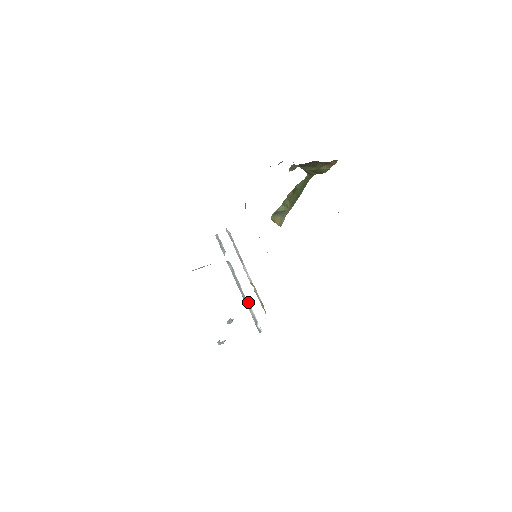
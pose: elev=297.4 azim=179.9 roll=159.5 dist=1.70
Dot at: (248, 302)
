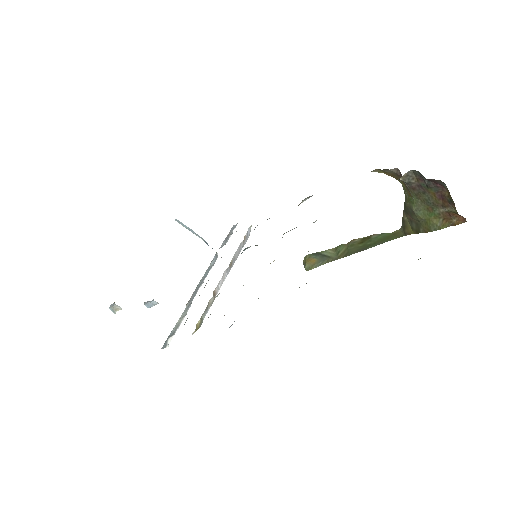
Dot at: (189, 307)
